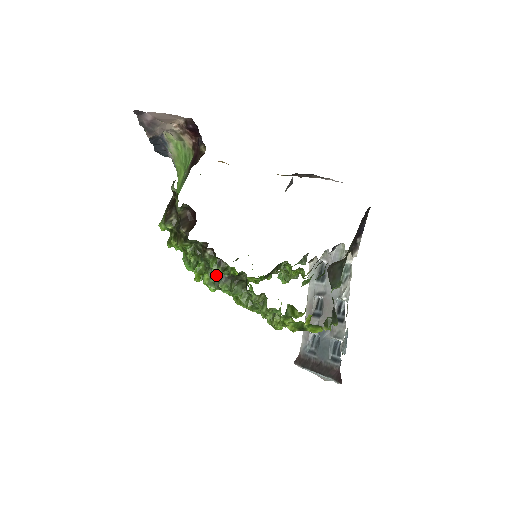
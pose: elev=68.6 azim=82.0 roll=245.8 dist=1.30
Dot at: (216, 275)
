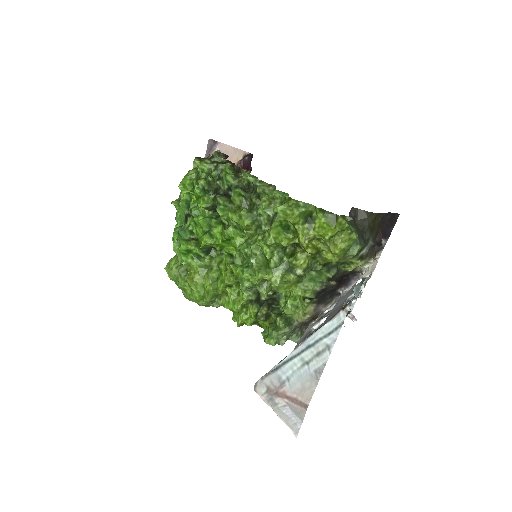
Dot at: (219, 195)
